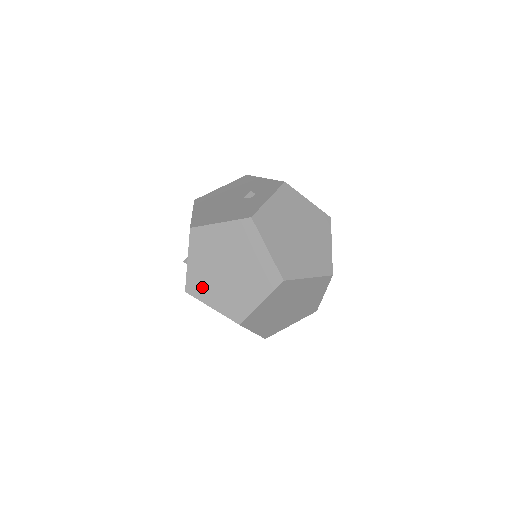
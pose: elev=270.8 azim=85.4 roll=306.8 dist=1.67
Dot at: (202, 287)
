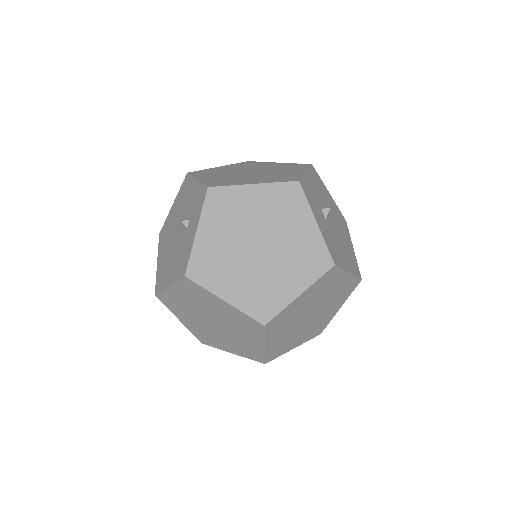
Dot at: (210, 339)
